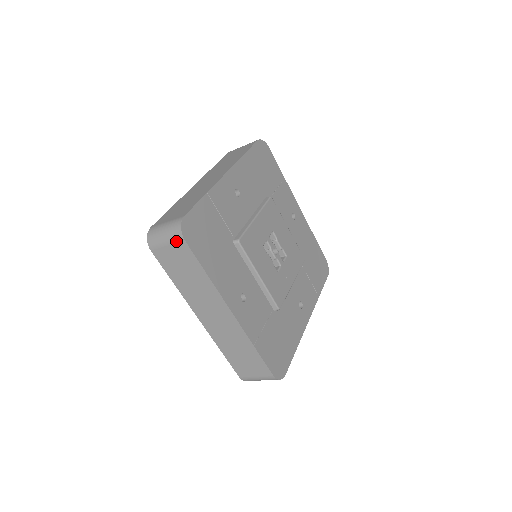
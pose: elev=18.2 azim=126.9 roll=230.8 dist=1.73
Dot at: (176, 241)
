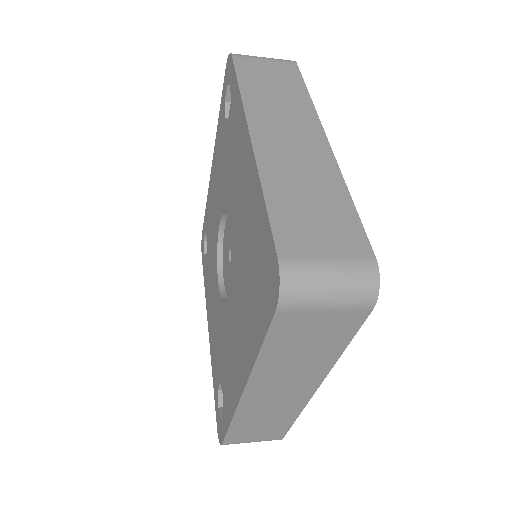
Dot at: (354, 307)
